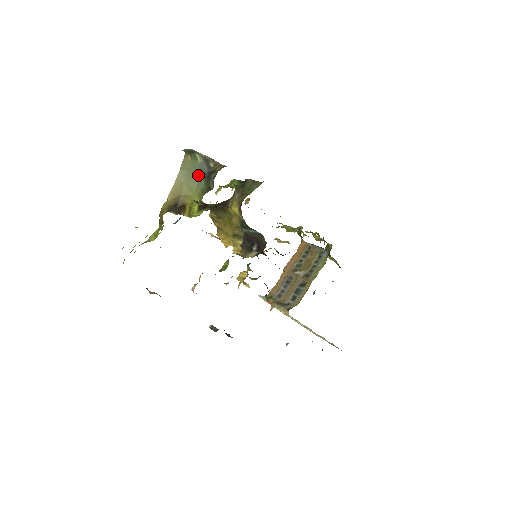
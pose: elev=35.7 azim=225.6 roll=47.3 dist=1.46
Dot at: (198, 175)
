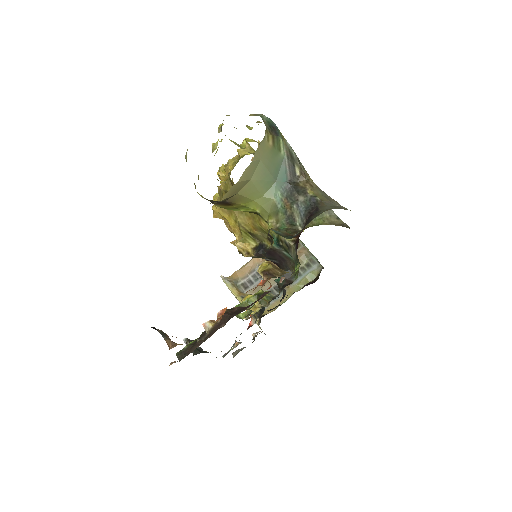
Dot at: (274, 178)
